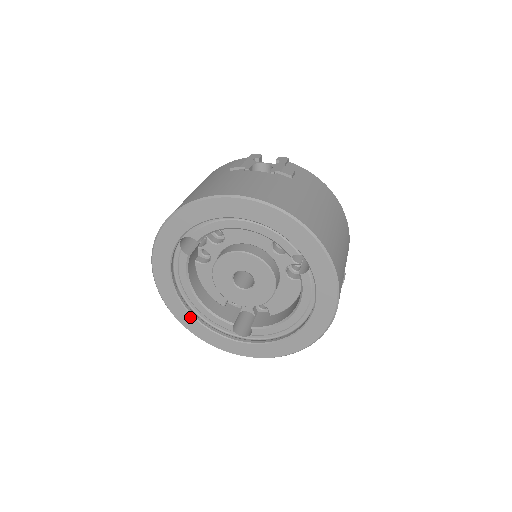
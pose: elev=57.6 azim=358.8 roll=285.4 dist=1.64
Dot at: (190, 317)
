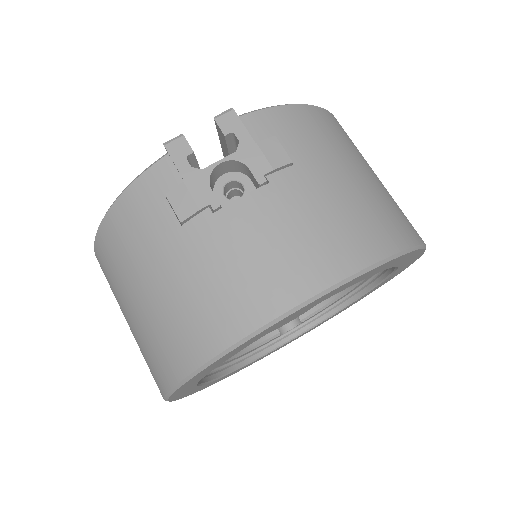
Dot at: occluded
